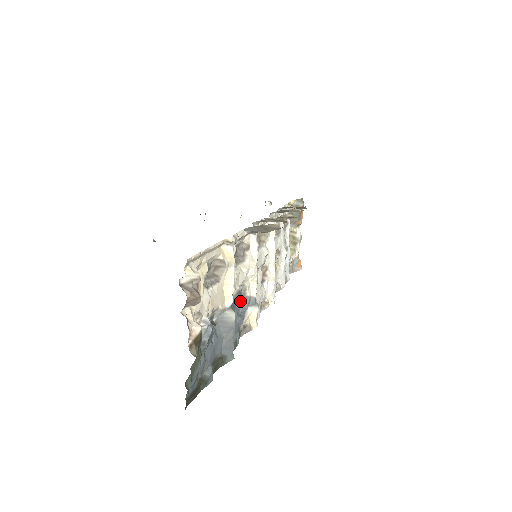
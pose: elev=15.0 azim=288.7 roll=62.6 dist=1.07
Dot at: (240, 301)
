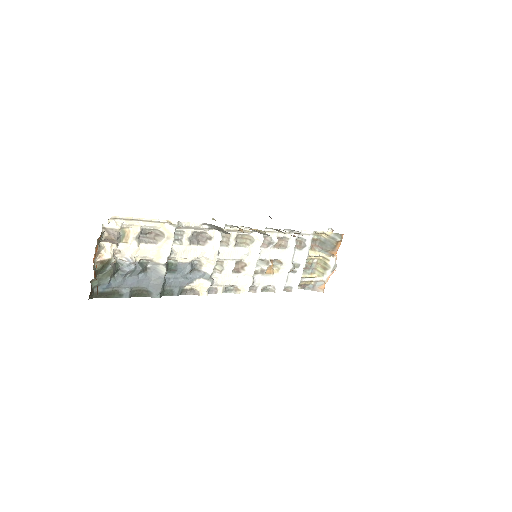
Dot at: (189, 269)
